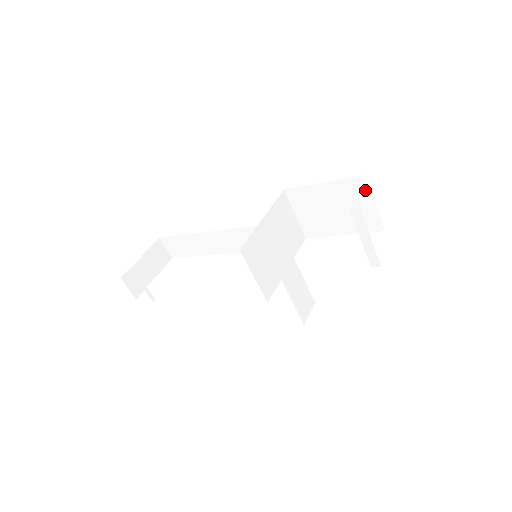
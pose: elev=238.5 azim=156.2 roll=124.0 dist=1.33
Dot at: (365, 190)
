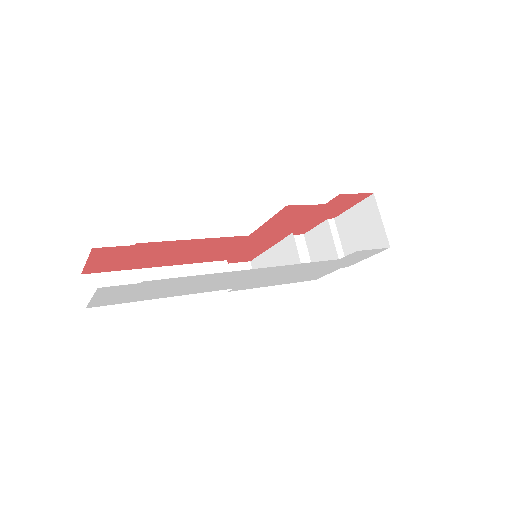
Dot at: (303, 245)
